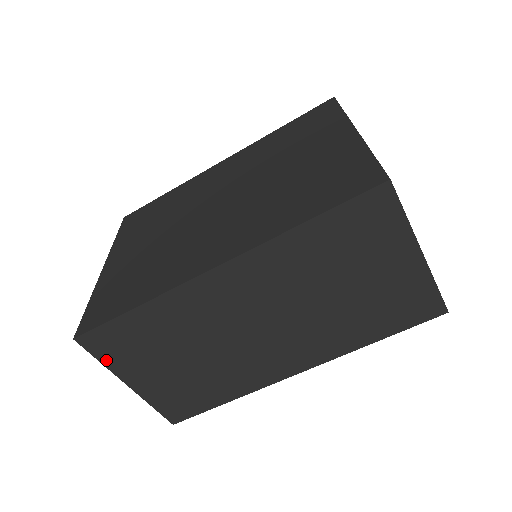
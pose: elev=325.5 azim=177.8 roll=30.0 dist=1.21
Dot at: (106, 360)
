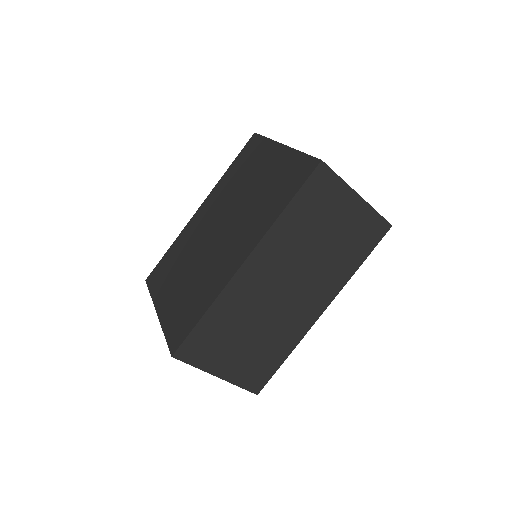
Dot at: (197, 363)
